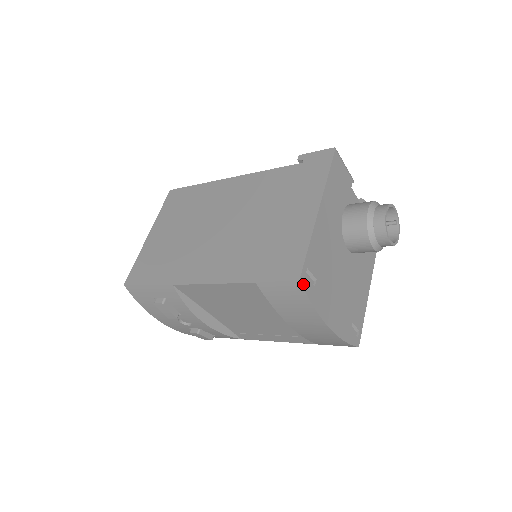
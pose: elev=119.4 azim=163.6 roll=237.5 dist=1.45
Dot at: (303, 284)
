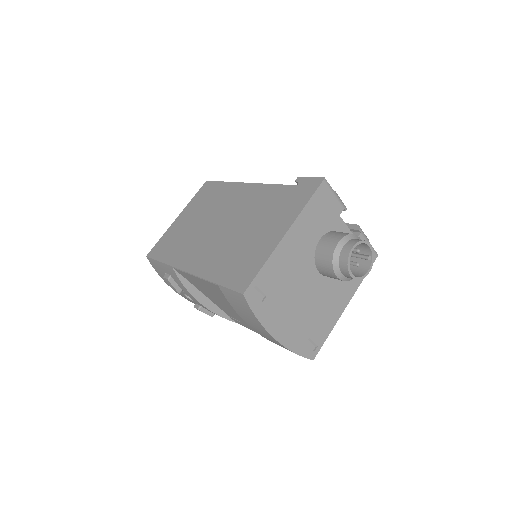
Dot at: (247, 298)
